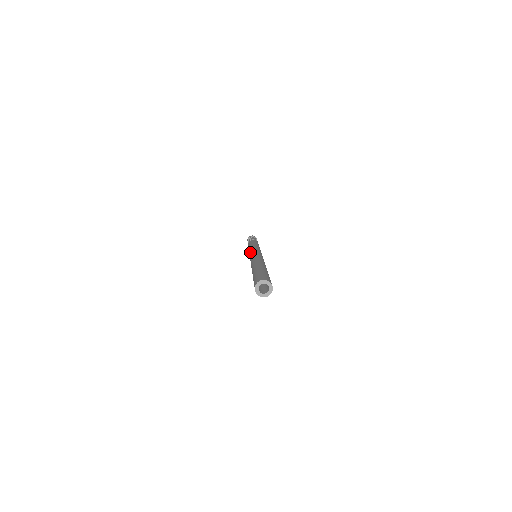
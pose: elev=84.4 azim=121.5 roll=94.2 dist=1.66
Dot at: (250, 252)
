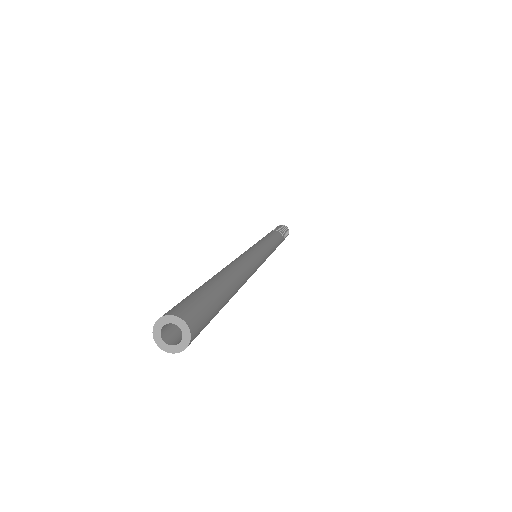
Dot at: occluded
